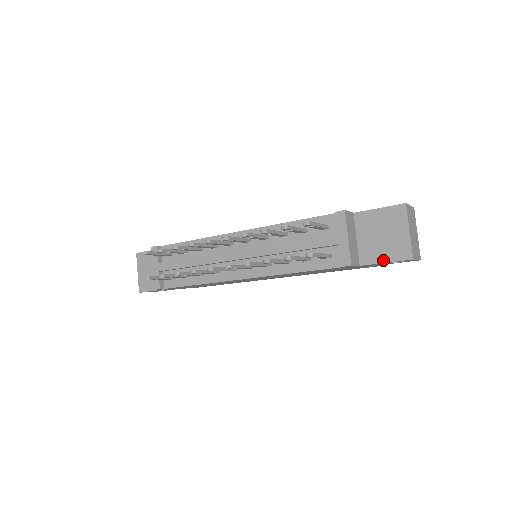
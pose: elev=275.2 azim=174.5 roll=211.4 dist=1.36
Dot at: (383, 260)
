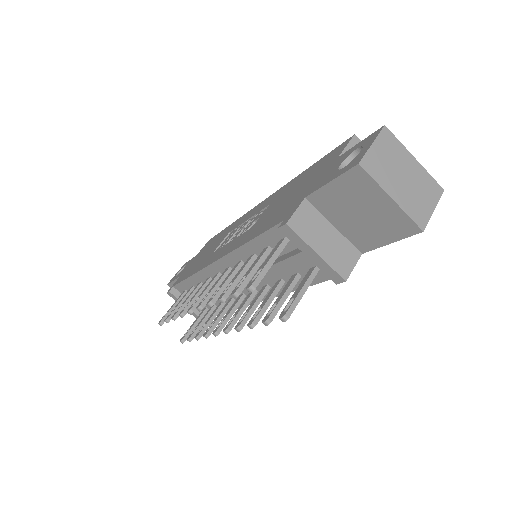
Dot at: (384, 242)
